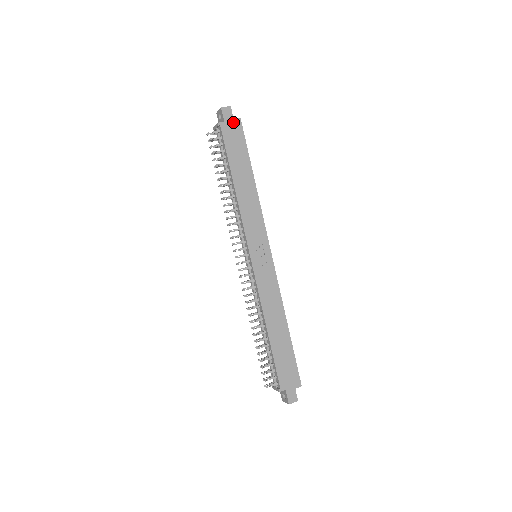
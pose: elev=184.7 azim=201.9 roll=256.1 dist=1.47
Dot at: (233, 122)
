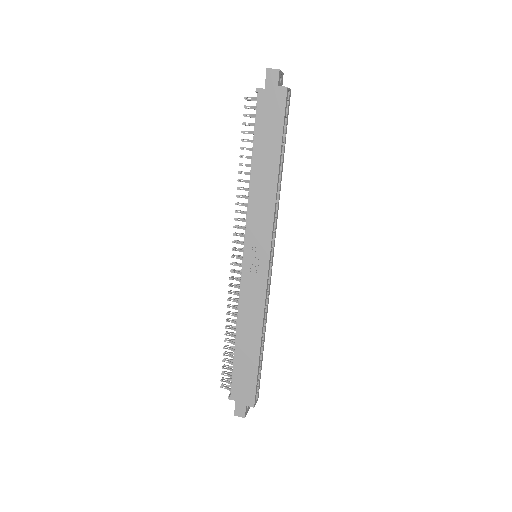
Dot at: (276, 91)
